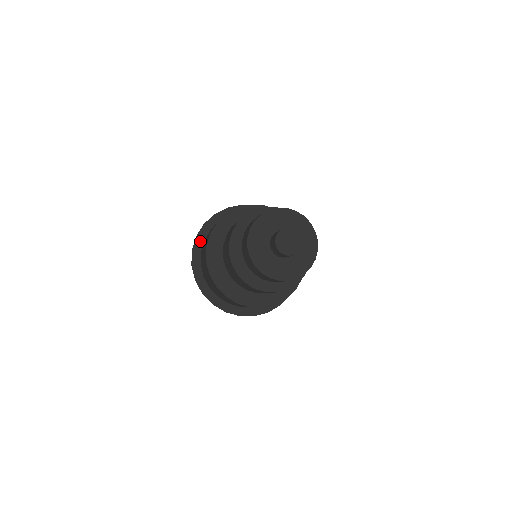
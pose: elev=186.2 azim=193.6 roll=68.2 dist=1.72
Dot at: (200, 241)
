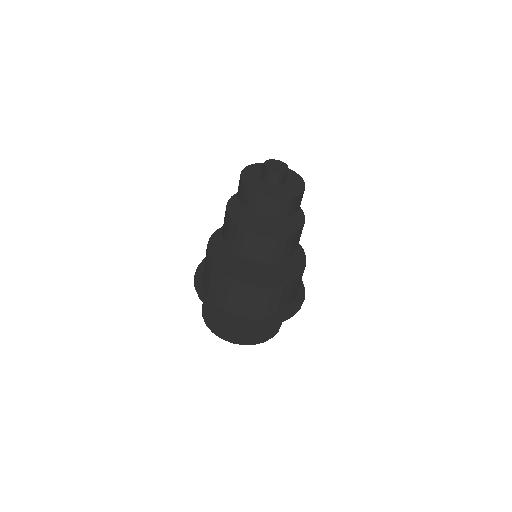
Dot at: (201, 289)
